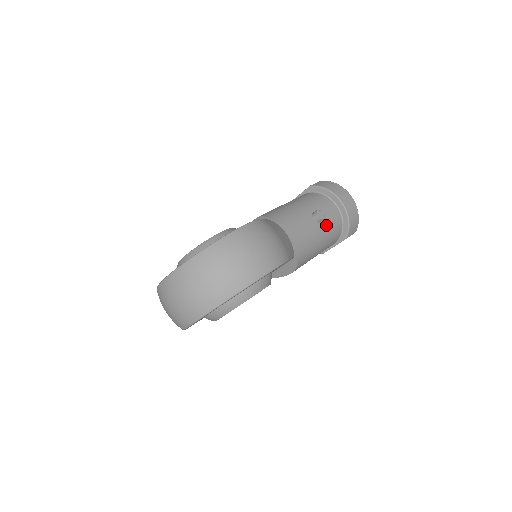
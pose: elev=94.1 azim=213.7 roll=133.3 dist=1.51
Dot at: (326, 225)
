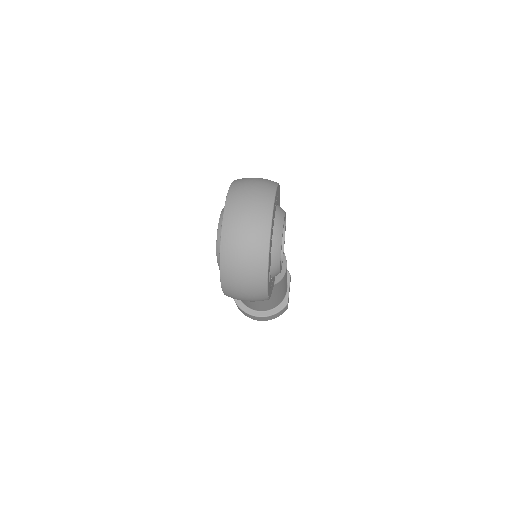
Dot at: occluded
